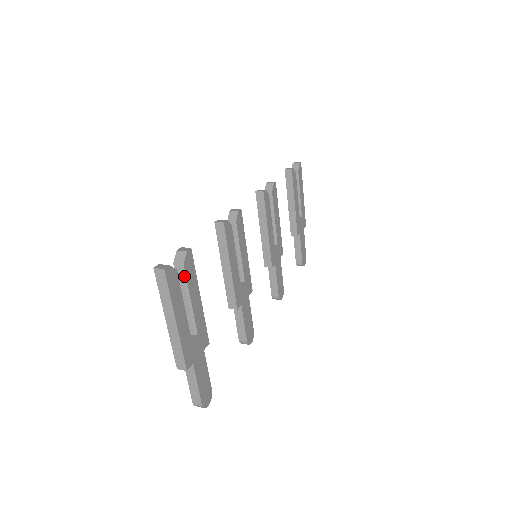
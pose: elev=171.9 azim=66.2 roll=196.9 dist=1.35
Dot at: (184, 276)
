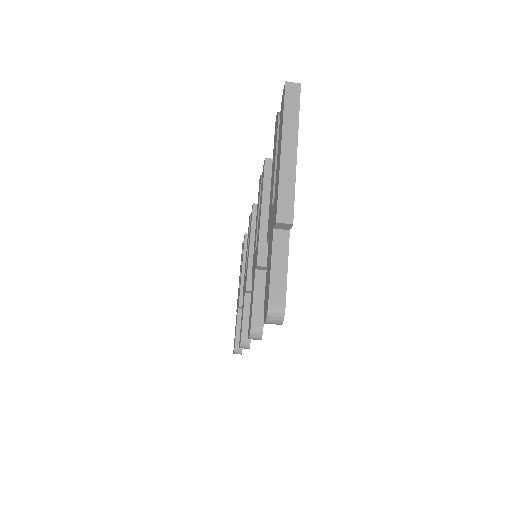
Dot at: occluded
